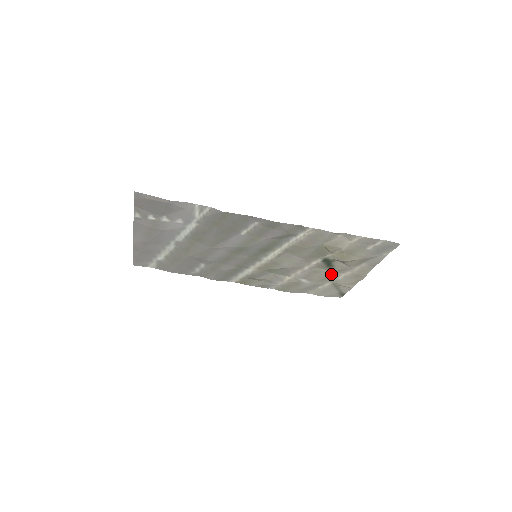
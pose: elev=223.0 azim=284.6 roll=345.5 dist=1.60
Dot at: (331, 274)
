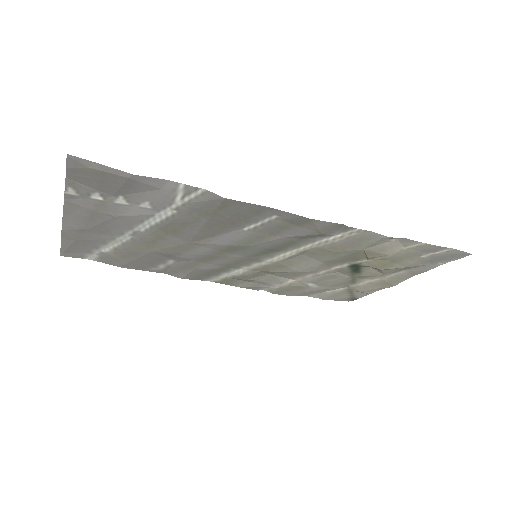
Dot at: (352, 279)
